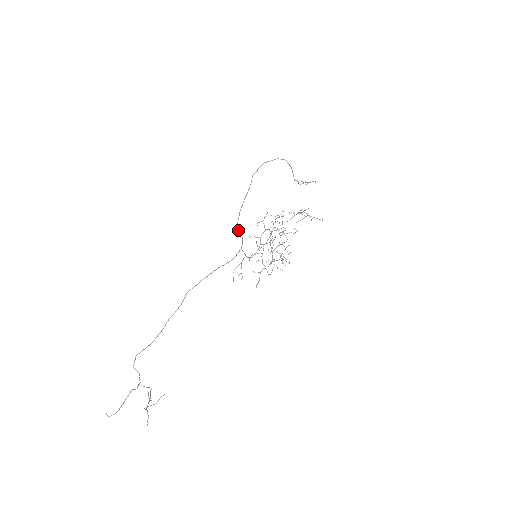
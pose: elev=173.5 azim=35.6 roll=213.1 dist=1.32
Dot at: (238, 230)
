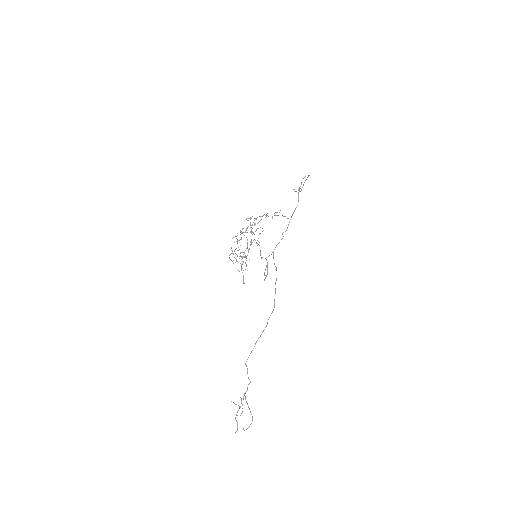
Dot at: (283, 236)
